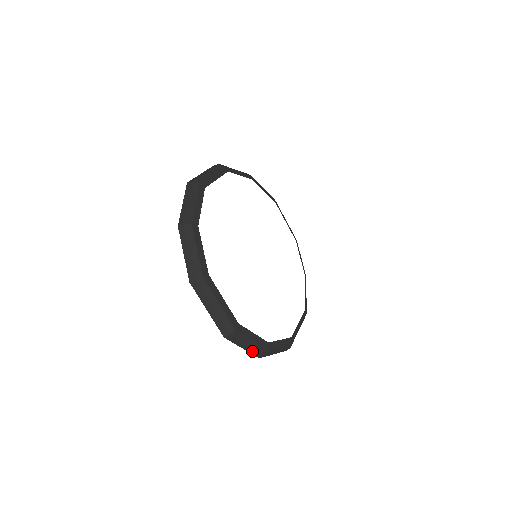
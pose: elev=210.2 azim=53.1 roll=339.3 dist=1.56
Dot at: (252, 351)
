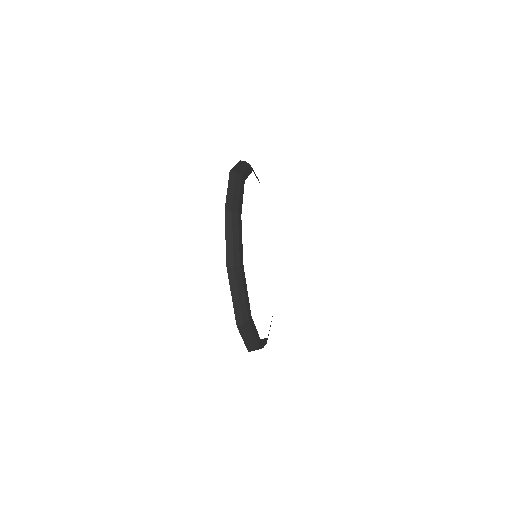
Dot at: (248, 344)
